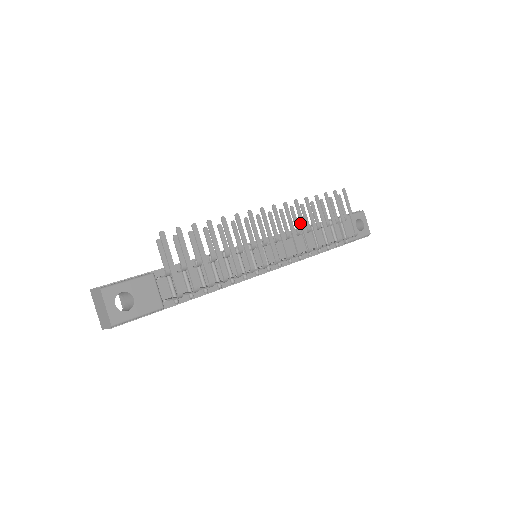
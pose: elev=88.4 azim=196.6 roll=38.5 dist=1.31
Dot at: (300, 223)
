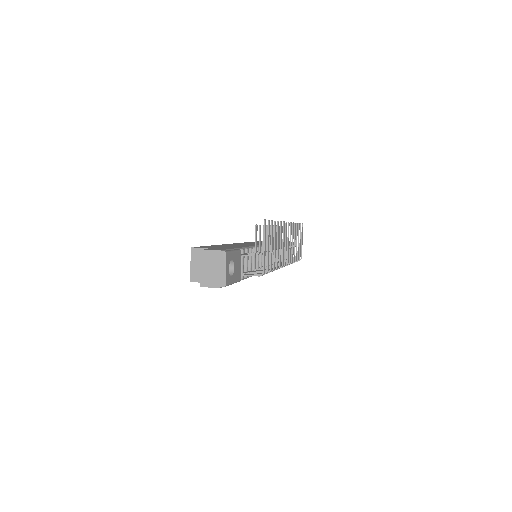
Dot at: (292, 241)
